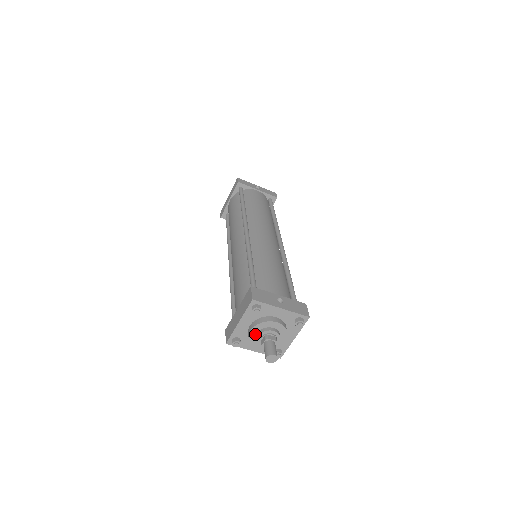
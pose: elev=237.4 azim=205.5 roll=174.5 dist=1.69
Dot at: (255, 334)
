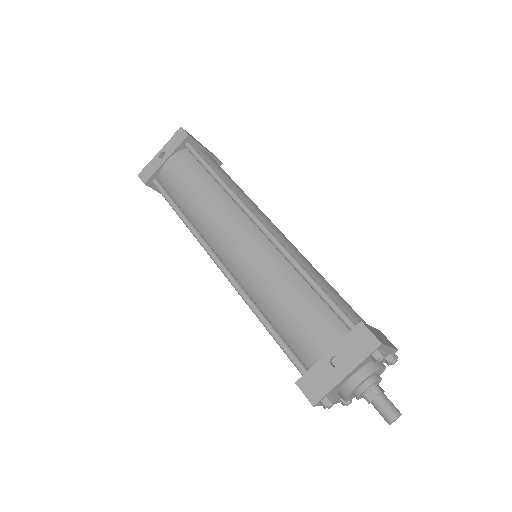
Dot at: (353, 396)
